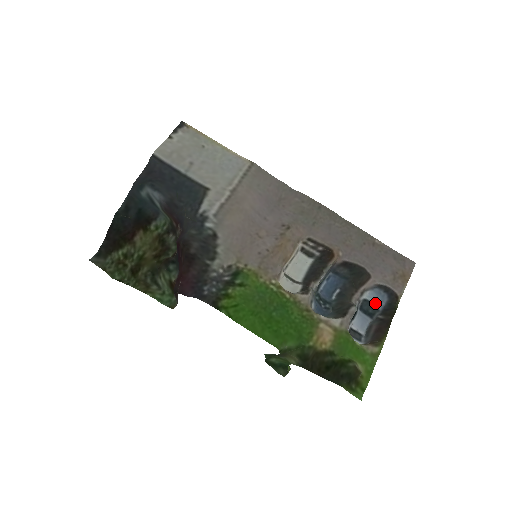
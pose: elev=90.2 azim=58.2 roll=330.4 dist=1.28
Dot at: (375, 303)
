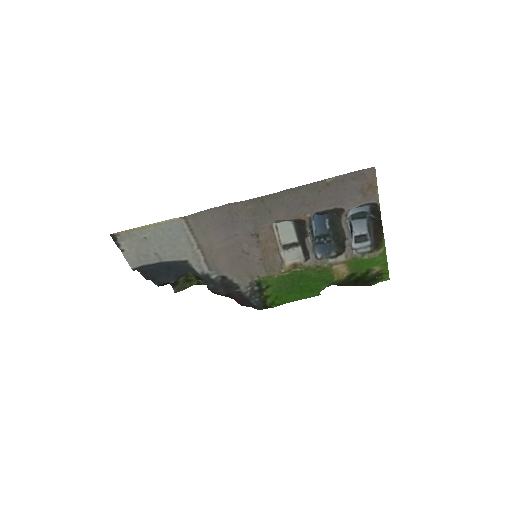
Dot at: (361, 211)
